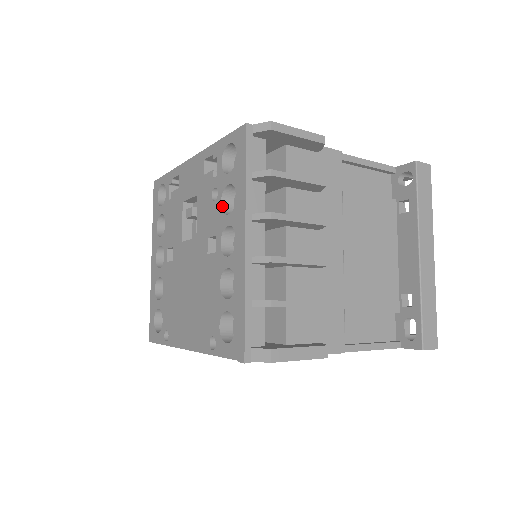
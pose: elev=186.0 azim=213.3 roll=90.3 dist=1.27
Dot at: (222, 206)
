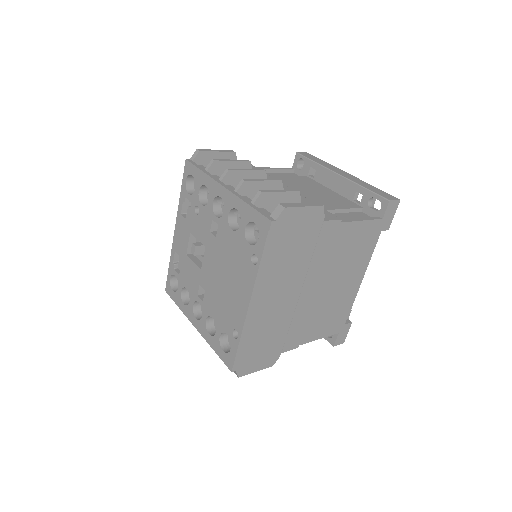
Dot at: (204, 206)
